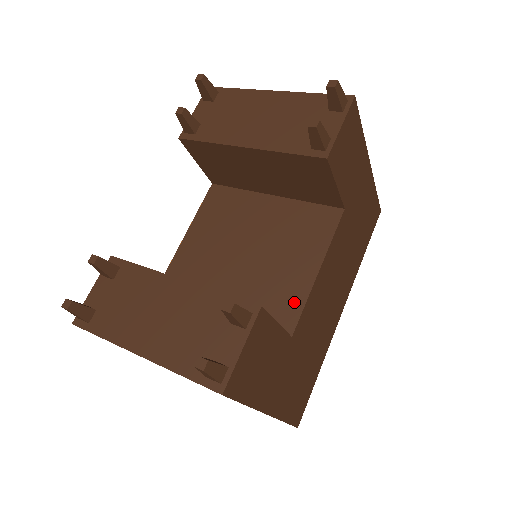
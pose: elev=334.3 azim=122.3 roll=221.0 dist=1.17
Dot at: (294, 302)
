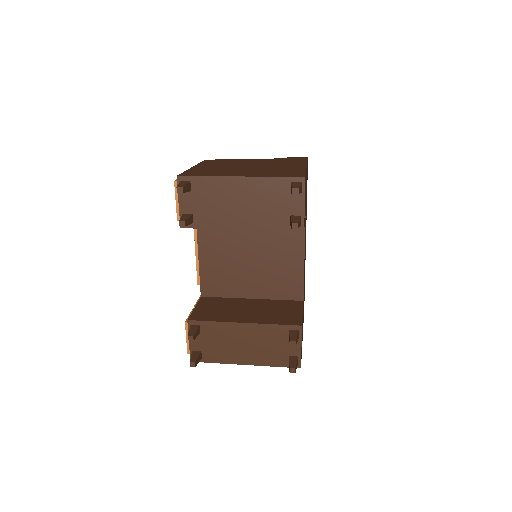
Dot at: (297, 282)
